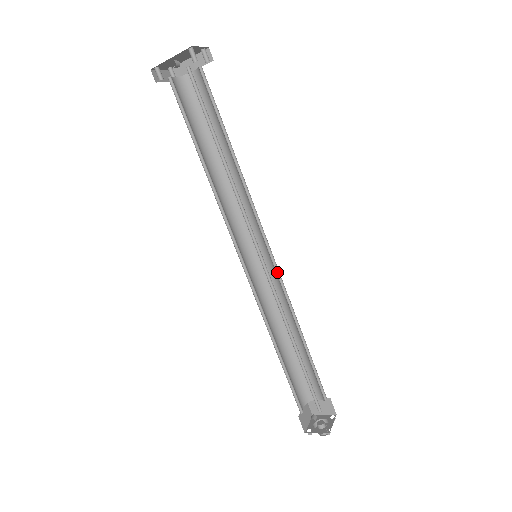
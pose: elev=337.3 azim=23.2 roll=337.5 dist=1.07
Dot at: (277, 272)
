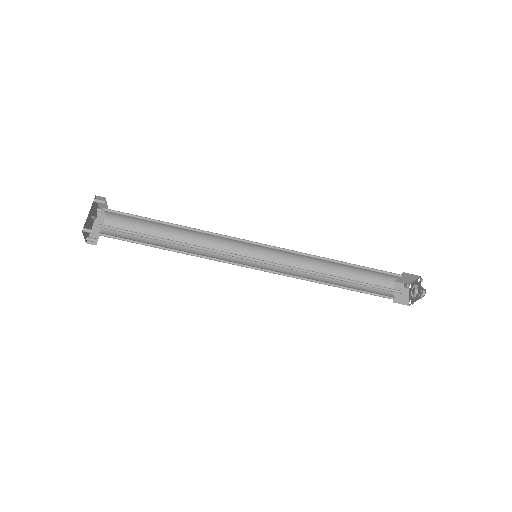
Dot at: (275, 258)
